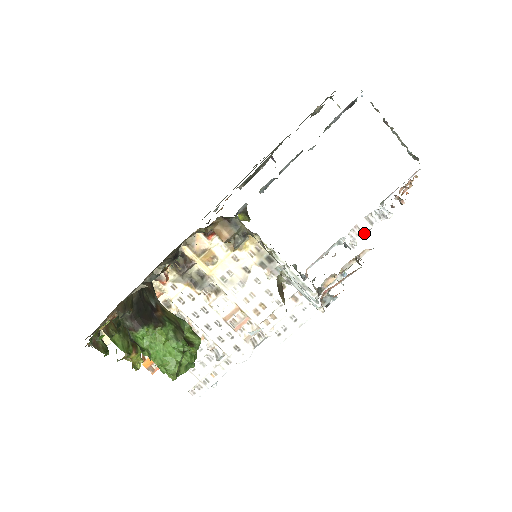
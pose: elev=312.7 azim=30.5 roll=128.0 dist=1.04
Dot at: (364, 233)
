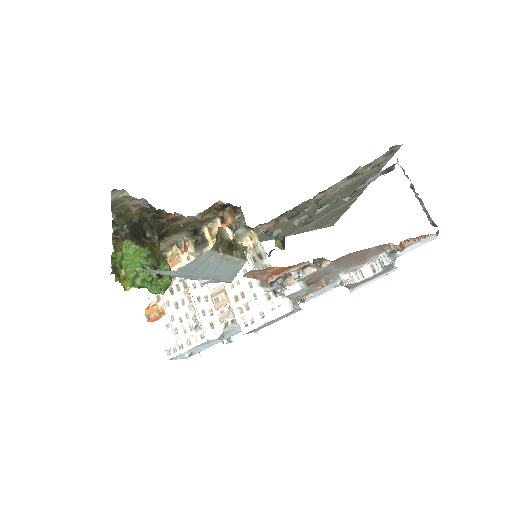
Dot at: (365, 278)
